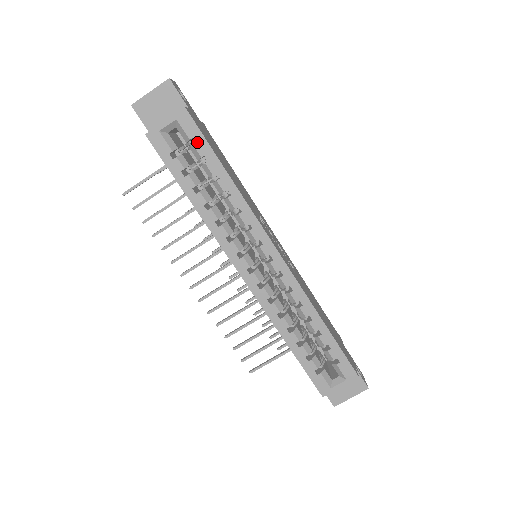
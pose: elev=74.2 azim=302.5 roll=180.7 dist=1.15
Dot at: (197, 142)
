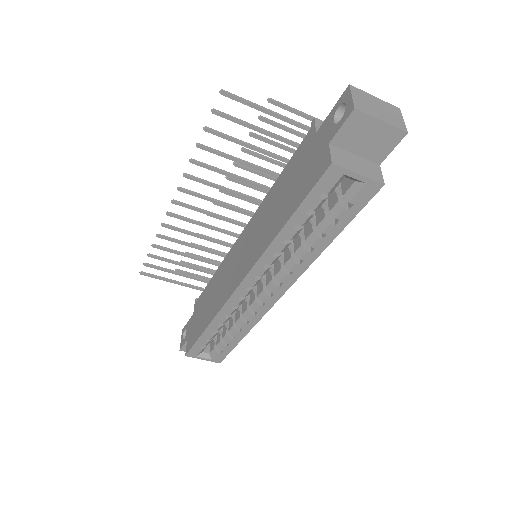
Dot at: (350, 209)
